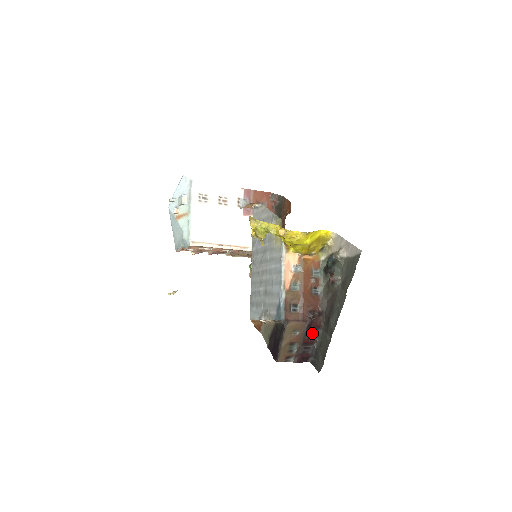
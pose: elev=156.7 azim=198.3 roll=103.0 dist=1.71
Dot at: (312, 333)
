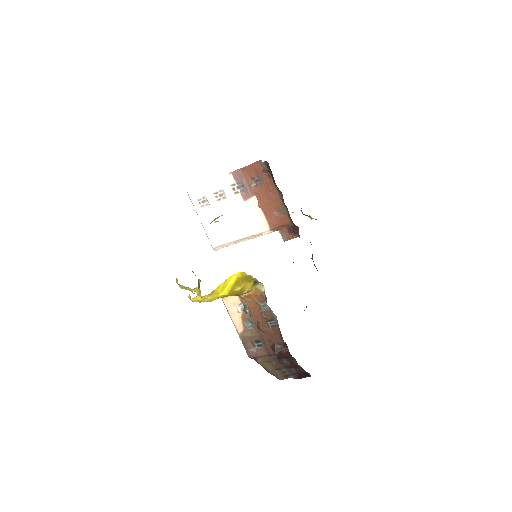
Dot at: (290, 360)
